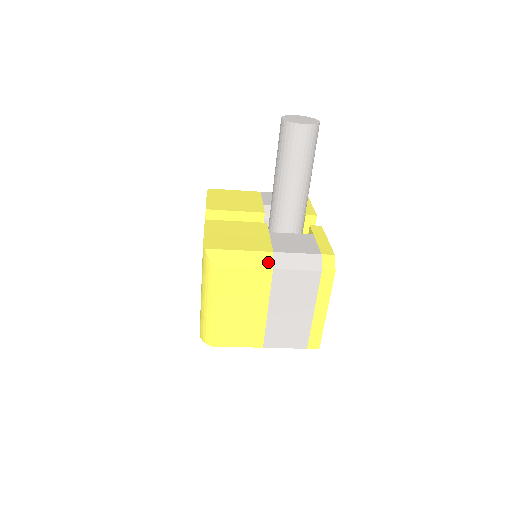
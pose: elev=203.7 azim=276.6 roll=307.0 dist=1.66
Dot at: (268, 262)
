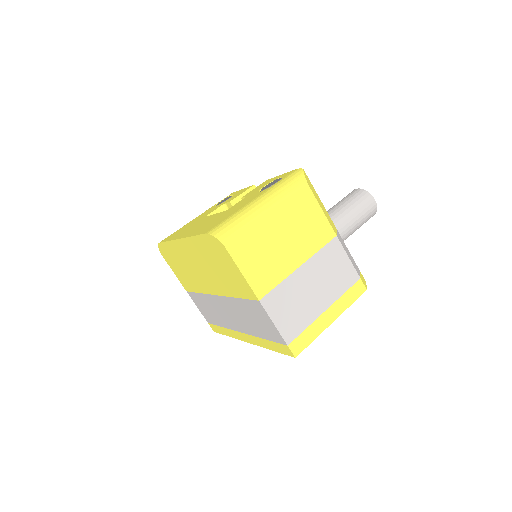
Dot at: (334, 229)
